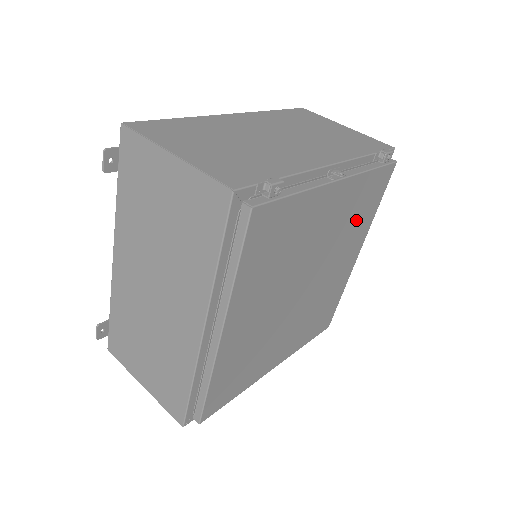
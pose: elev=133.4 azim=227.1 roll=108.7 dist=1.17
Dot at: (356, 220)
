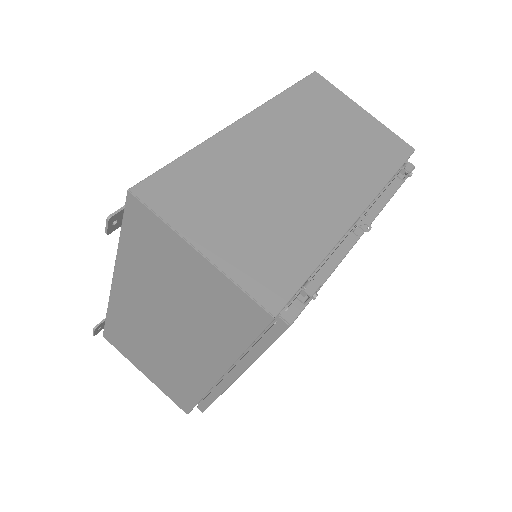
Dot at: occluded
